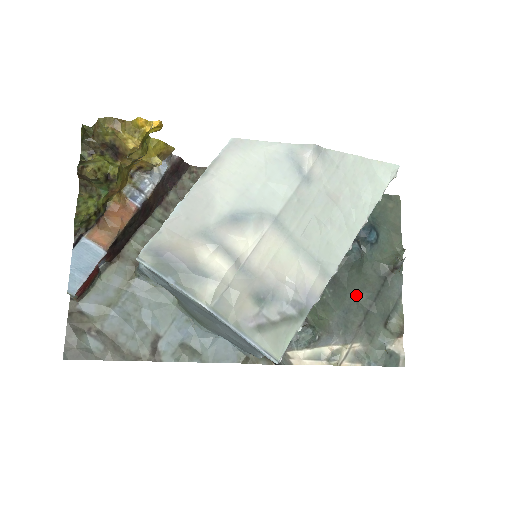
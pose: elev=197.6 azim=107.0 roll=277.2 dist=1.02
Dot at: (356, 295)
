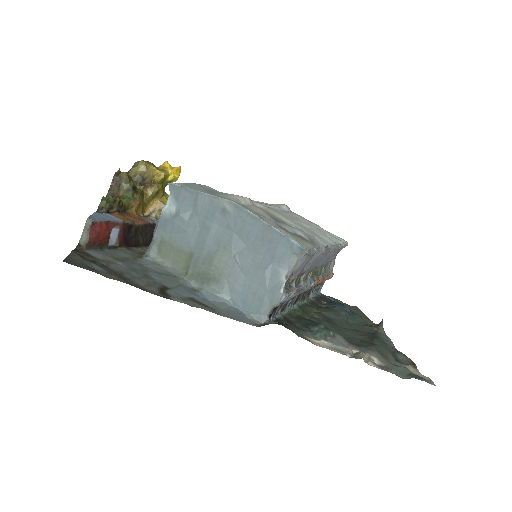
Dot at: (353, 334)
